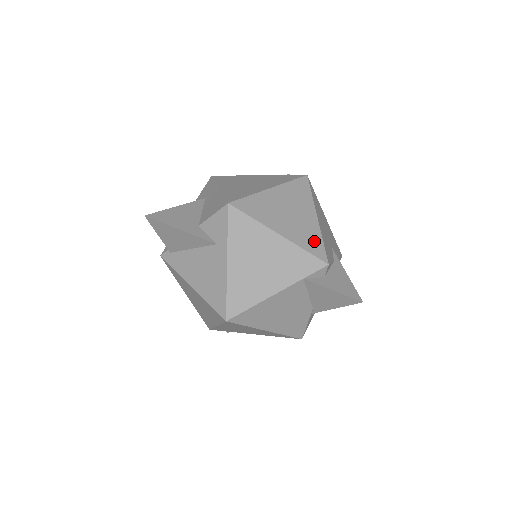
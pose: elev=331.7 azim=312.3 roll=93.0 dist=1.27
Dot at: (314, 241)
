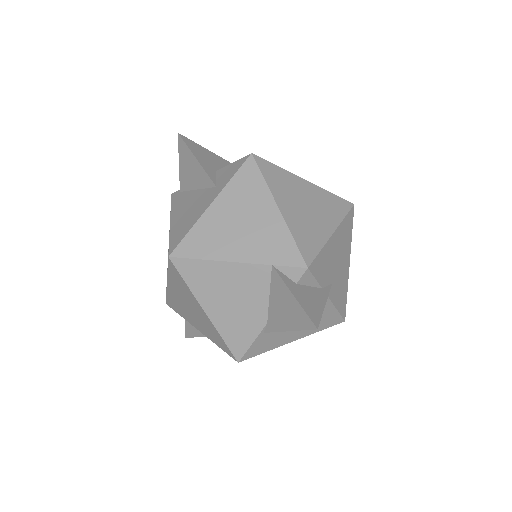
Dot at: (311, 242)
